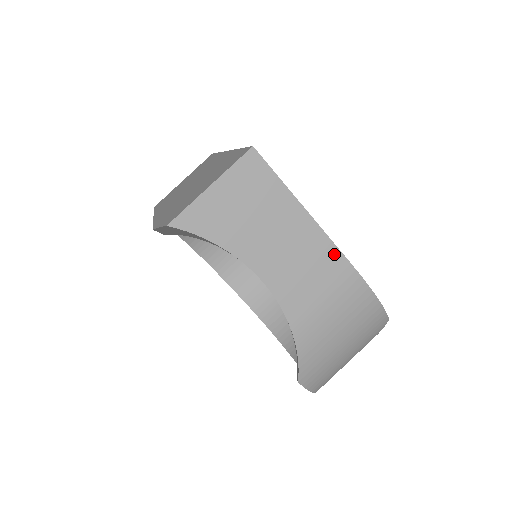
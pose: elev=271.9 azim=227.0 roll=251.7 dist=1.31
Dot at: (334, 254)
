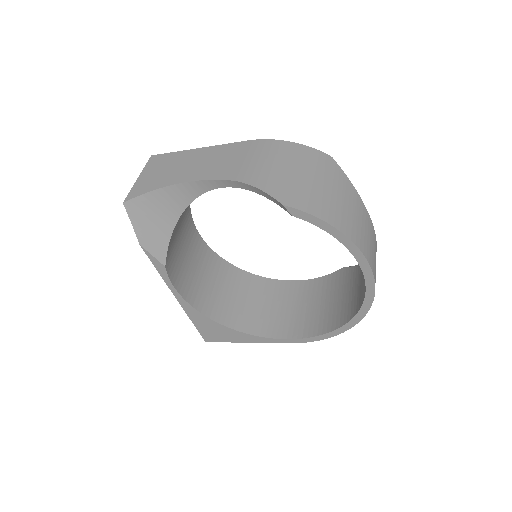
Dot at: (232, 146)
